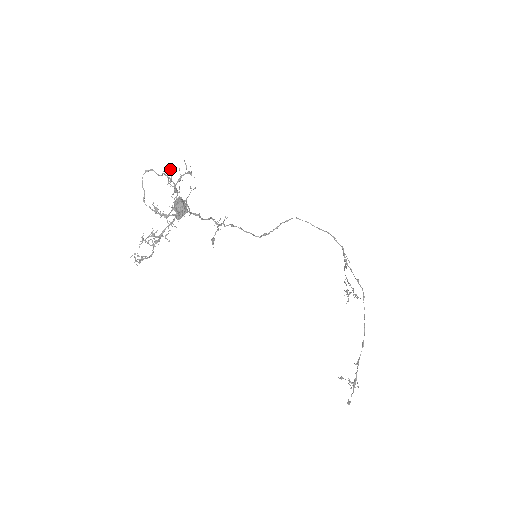
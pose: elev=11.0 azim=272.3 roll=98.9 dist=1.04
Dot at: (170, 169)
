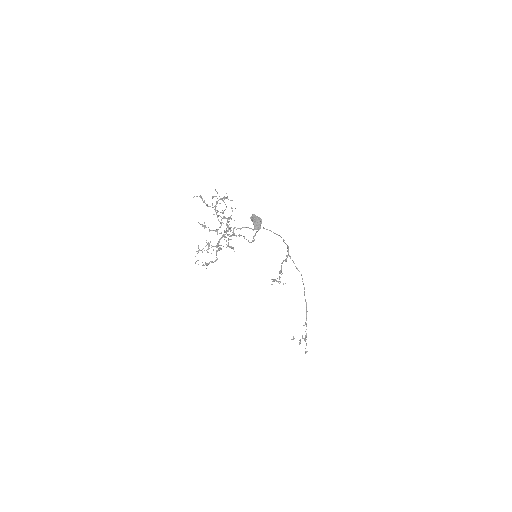
Dot at: (200, 195)
